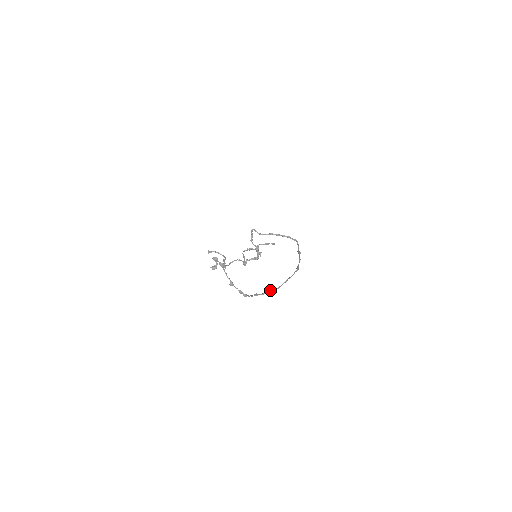
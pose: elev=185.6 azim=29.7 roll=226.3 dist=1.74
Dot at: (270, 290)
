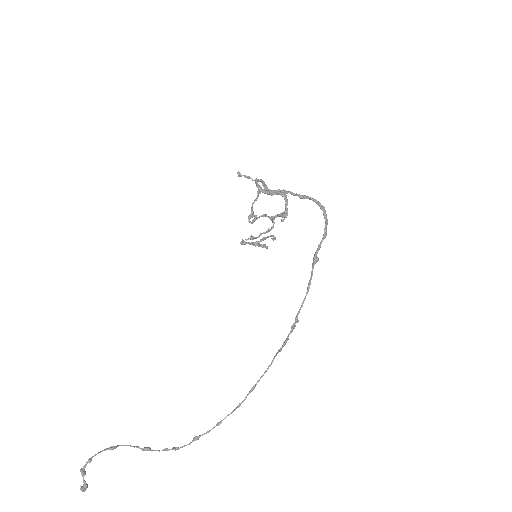
Dot at: occluded
